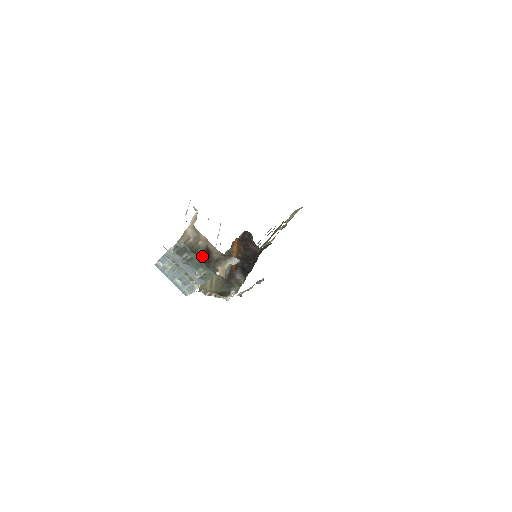
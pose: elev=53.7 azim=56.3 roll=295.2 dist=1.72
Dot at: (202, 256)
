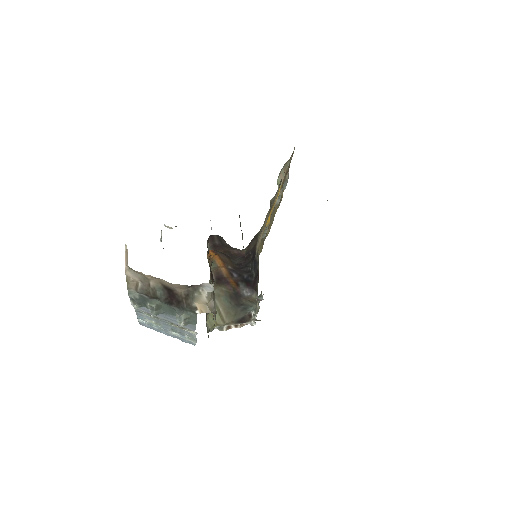
Dot at: (166, 299)
